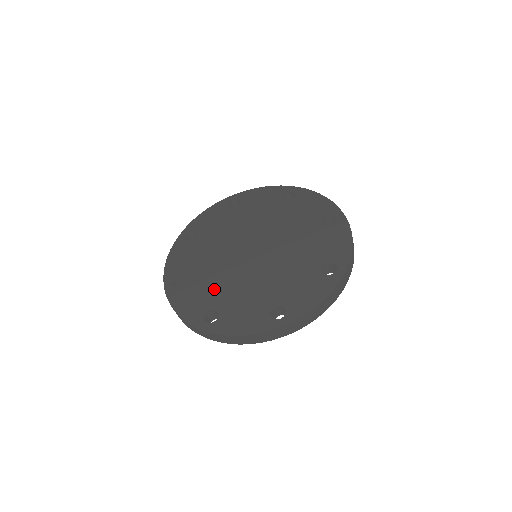
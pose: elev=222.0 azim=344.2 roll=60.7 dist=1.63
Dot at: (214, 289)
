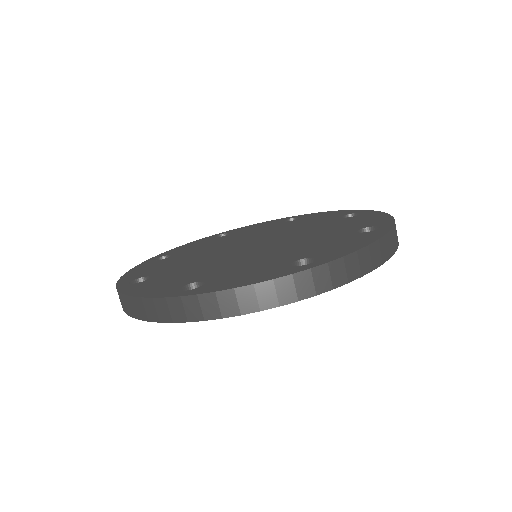
Dot at: (196, 272)
